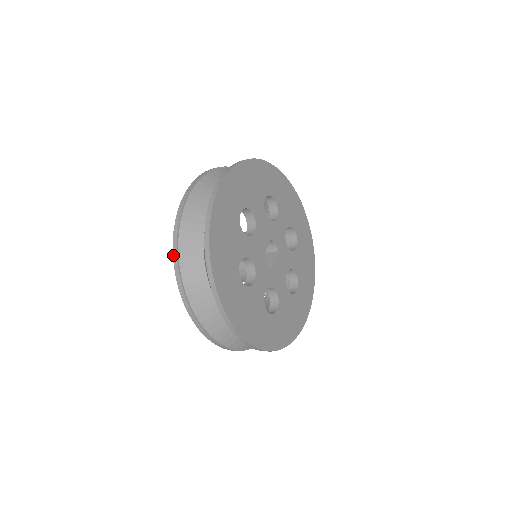
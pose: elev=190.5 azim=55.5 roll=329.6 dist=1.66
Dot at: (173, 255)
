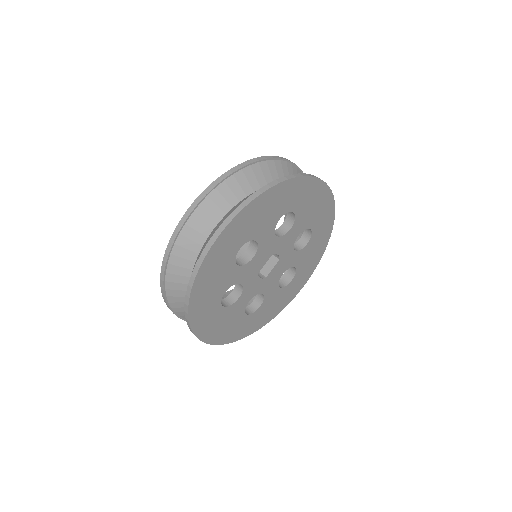
Dot at: (161, 272)
